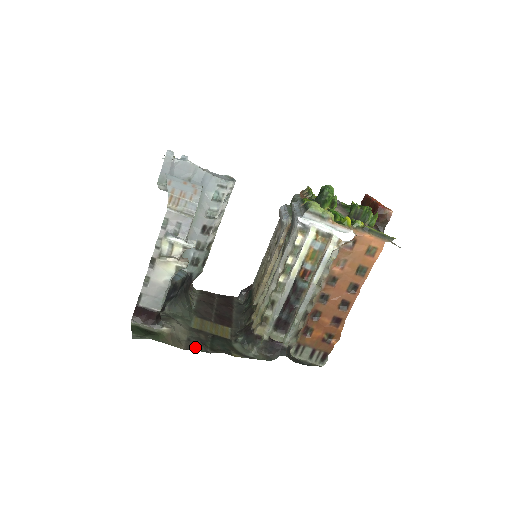
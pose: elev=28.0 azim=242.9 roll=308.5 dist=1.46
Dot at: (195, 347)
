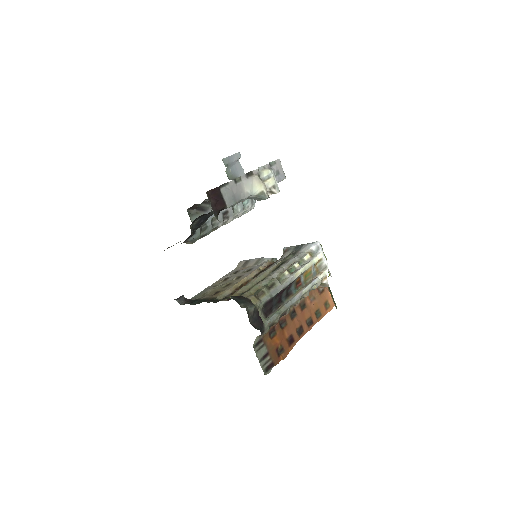
Dot at: occluded
